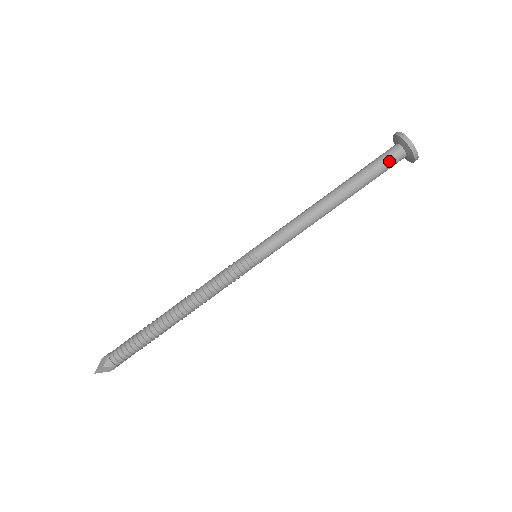
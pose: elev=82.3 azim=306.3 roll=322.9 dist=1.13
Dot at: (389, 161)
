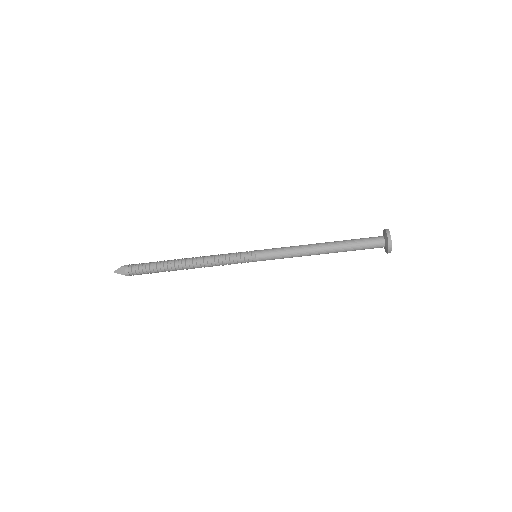
Dot at: (372, 247)
